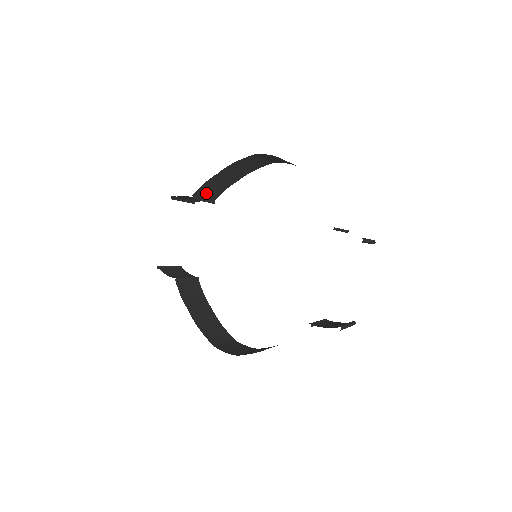
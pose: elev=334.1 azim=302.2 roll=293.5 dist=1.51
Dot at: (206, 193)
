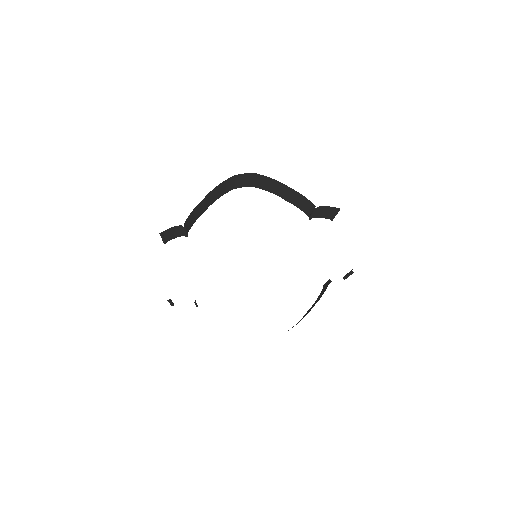
Dot at: (188, 223)
